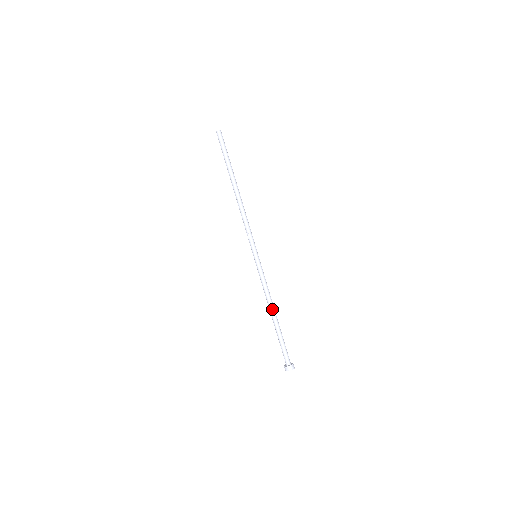
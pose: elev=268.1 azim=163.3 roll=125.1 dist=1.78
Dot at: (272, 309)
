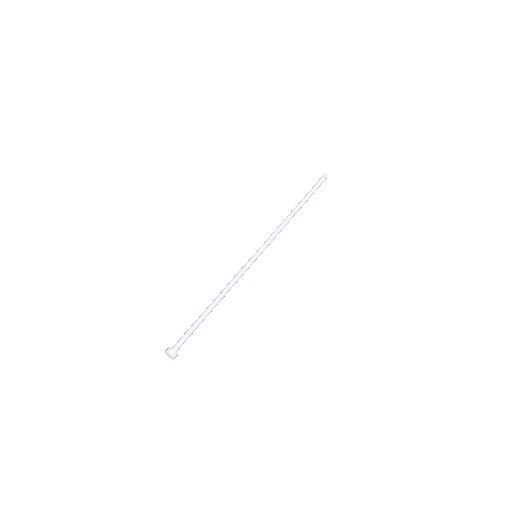
Dot at: (221, 299)
